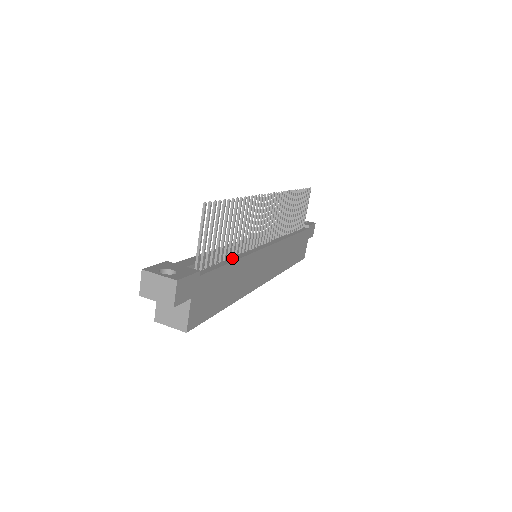
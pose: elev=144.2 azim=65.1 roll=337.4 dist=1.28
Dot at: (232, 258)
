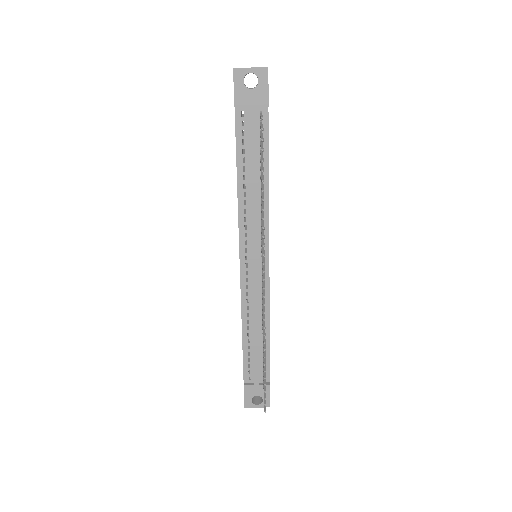
Dot at: (265, 332)
